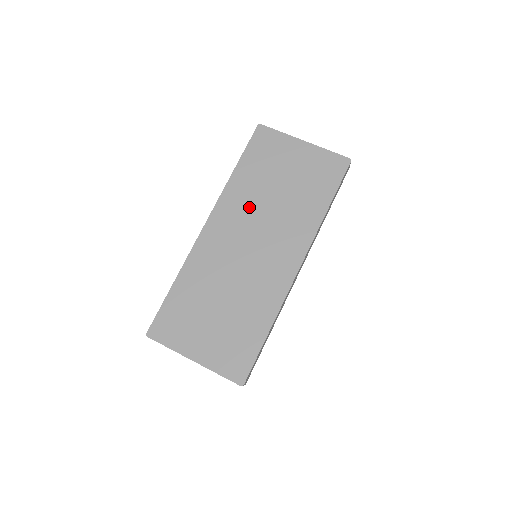
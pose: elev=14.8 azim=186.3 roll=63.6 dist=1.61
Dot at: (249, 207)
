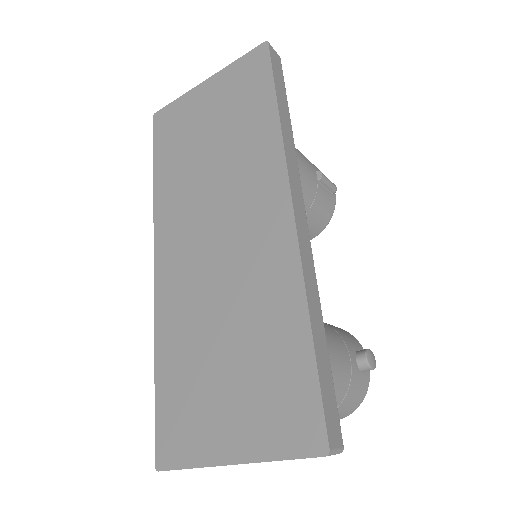
Dot at: (189, 198)
